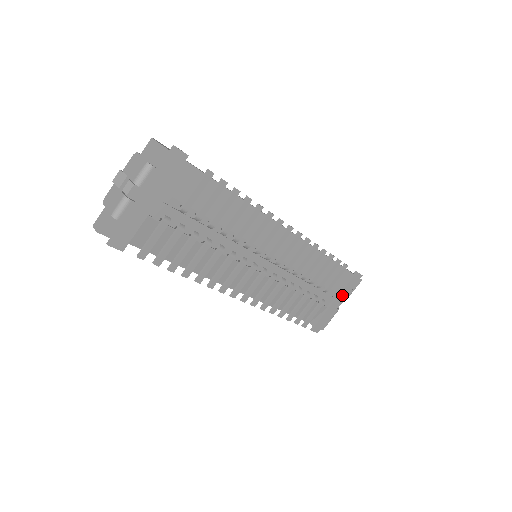
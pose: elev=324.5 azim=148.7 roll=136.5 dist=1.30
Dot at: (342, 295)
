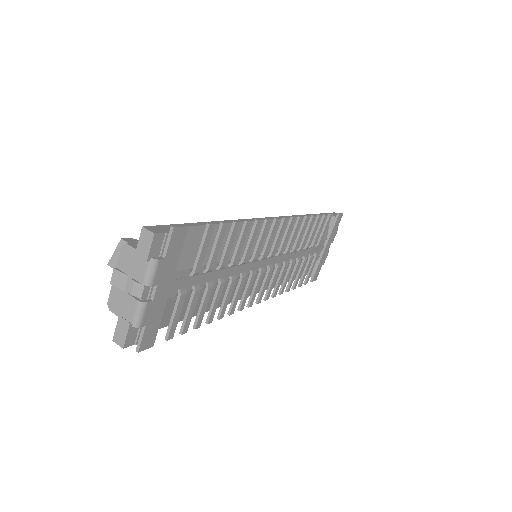
Dot at: (330, 239)
